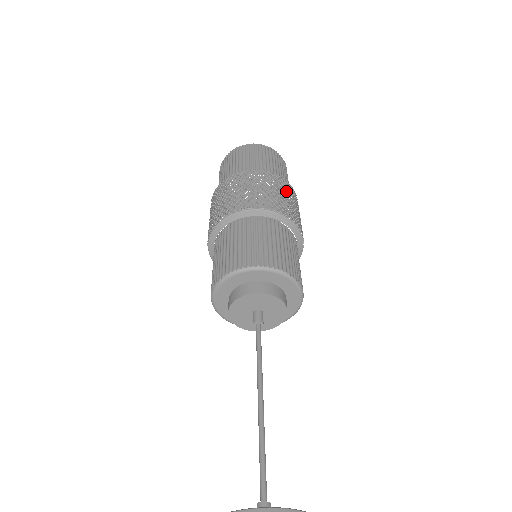
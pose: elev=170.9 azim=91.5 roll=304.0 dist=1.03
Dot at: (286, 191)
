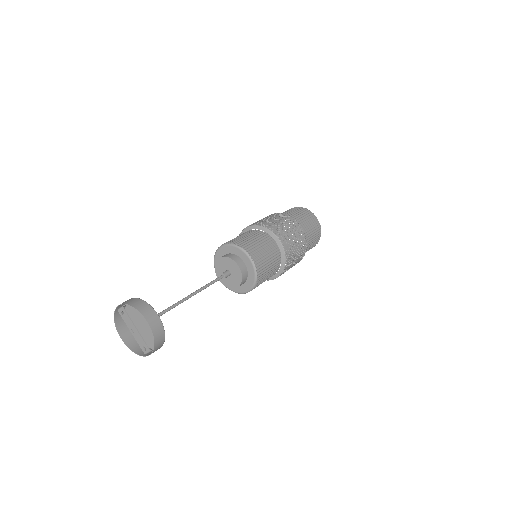
Dot at: (309, 226)
